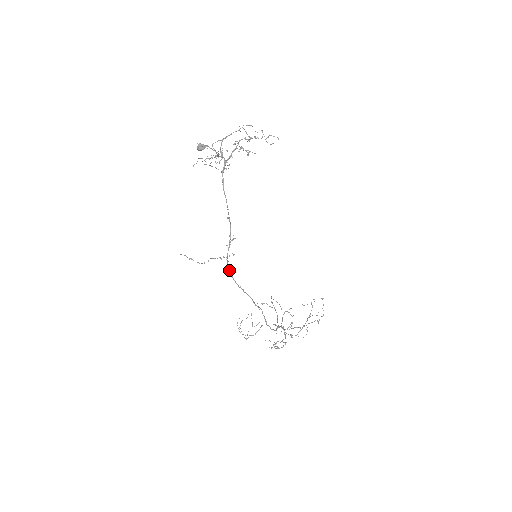
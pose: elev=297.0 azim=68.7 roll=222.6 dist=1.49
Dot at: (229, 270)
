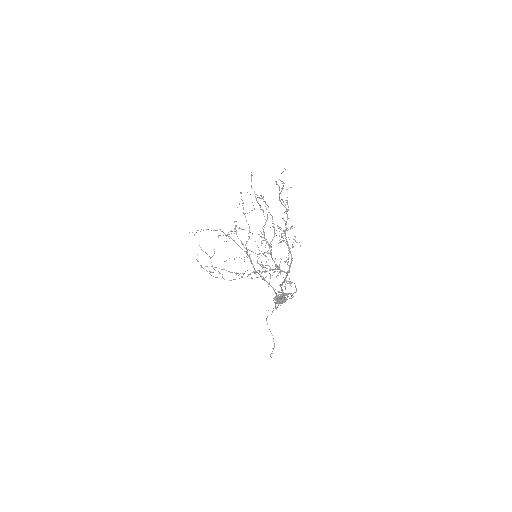
Dot at: (276, 308)
